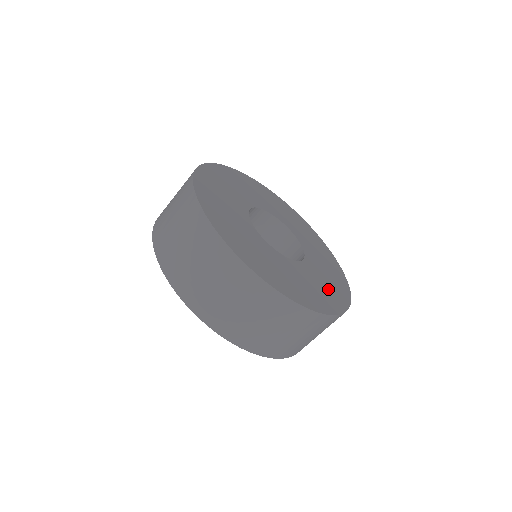
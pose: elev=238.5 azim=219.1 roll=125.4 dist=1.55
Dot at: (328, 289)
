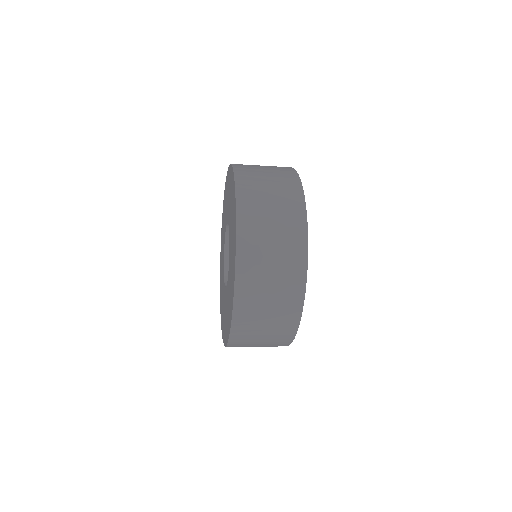
Dot at: occluded
